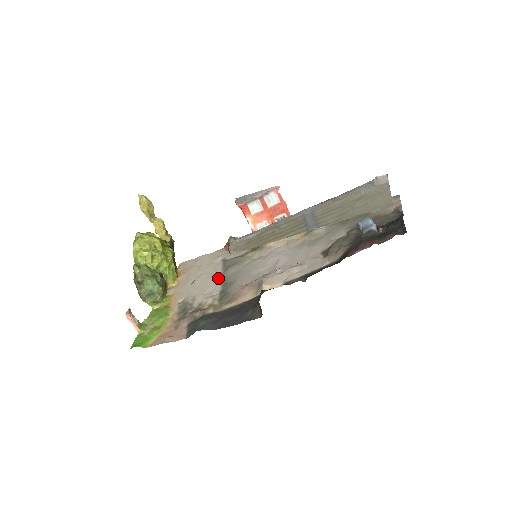
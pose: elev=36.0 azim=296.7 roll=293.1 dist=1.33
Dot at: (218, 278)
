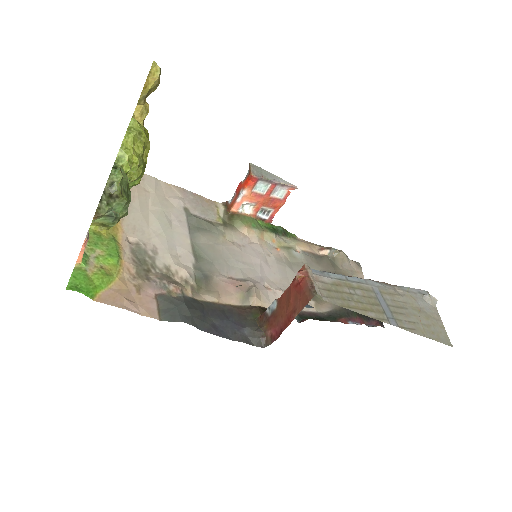
Dot at: (186, 238)
